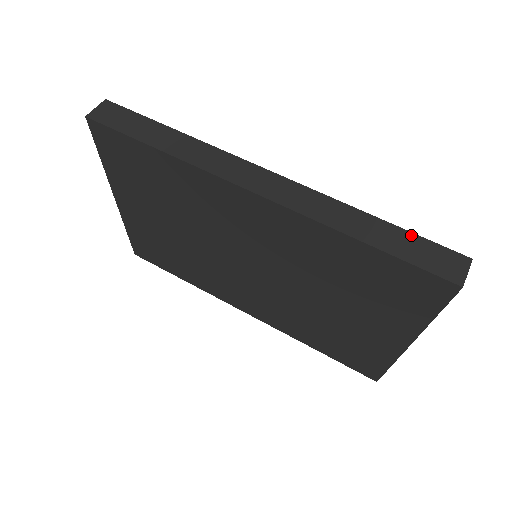
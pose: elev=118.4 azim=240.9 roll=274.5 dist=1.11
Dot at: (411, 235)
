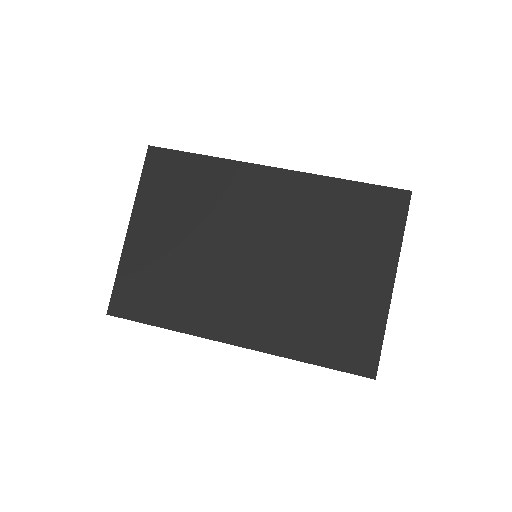
Dot at: occluded
